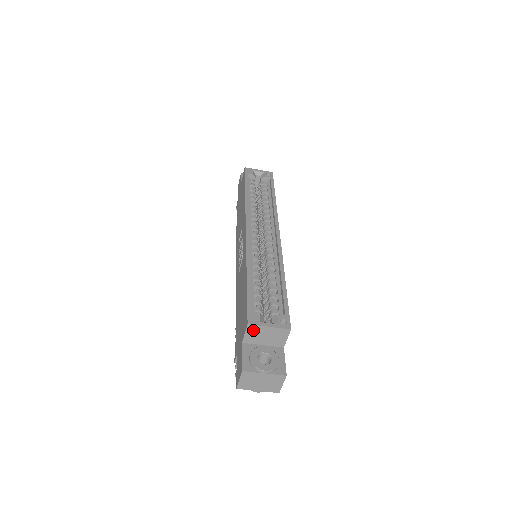
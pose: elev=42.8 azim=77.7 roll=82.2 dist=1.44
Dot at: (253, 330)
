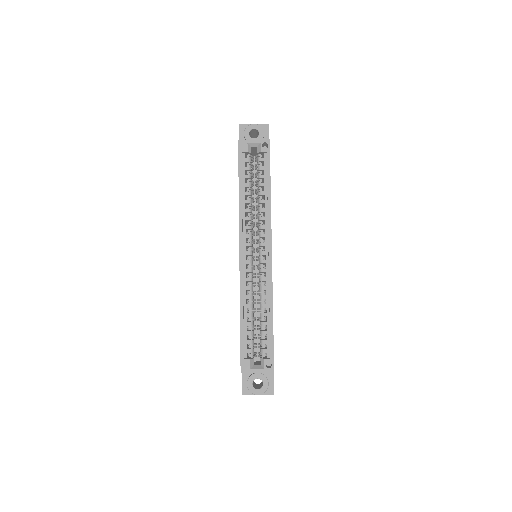
Dot at: (246, 372)
